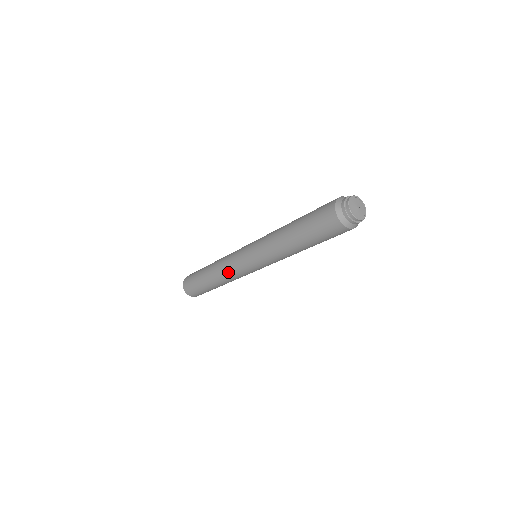
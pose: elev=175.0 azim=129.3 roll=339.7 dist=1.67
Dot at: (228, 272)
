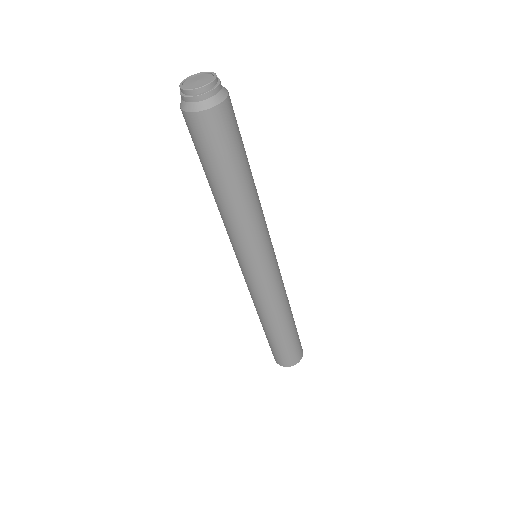
Dot at: (250, 293)
